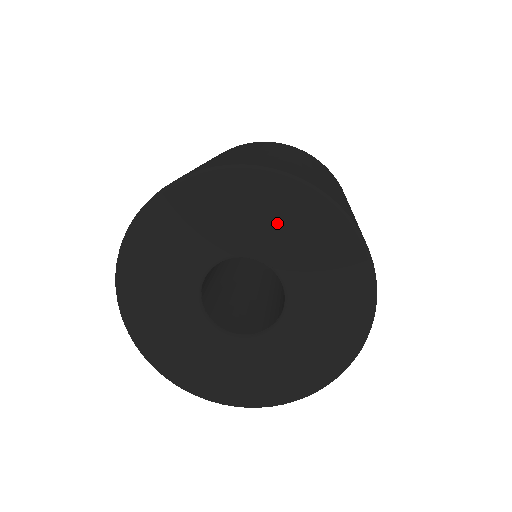
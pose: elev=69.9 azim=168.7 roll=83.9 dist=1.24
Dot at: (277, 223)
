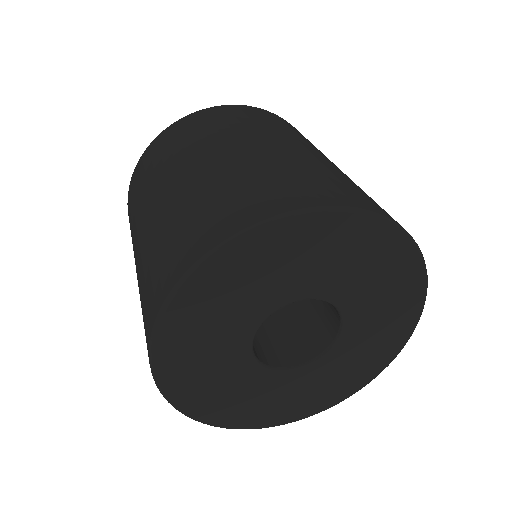
Dot at: (263, 277)
